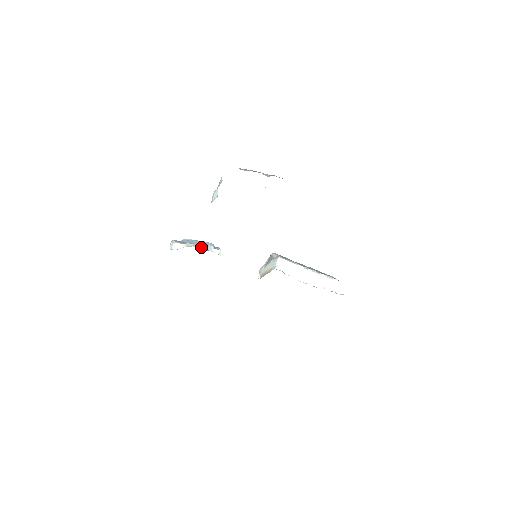
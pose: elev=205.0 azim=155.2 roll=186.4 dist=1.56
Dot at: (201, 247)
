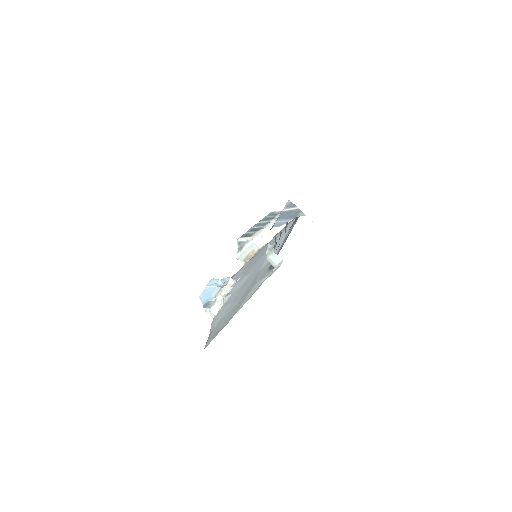
Dot at: (224, 291)
